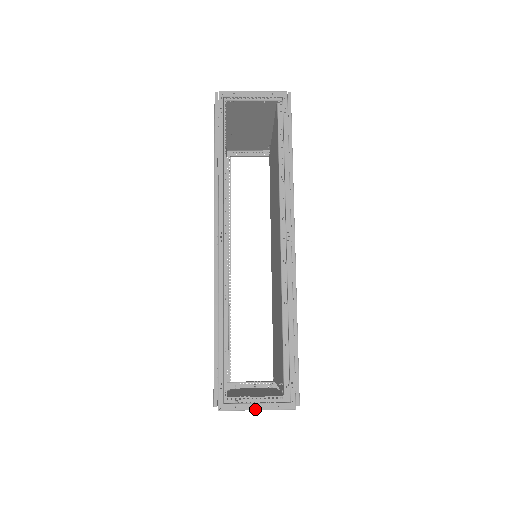
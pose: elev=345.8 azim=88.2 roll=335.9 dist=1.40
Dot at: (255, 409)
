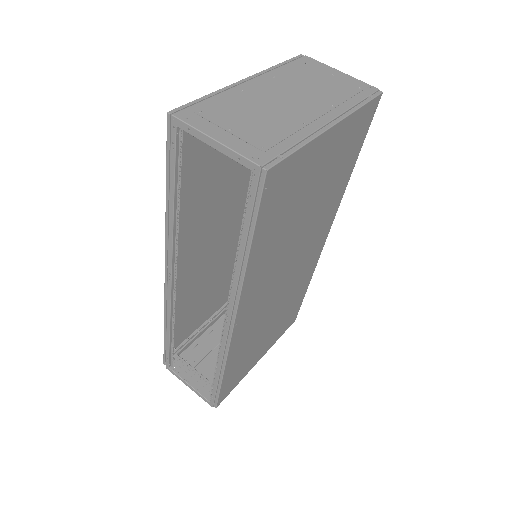
Dot at: occluded
